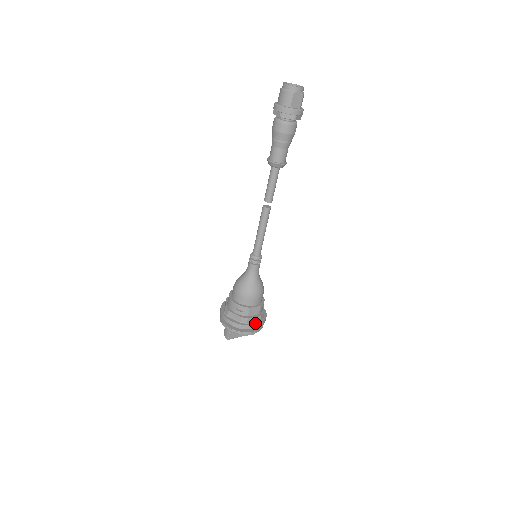
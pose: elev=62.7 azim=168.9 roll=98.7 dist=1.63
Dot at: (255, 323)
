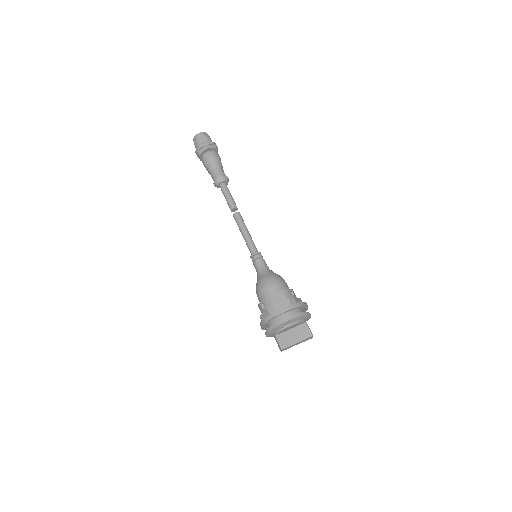
Dot at: (284, 307)
